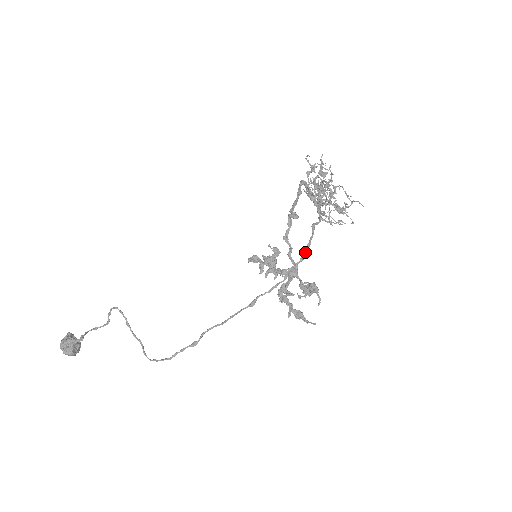
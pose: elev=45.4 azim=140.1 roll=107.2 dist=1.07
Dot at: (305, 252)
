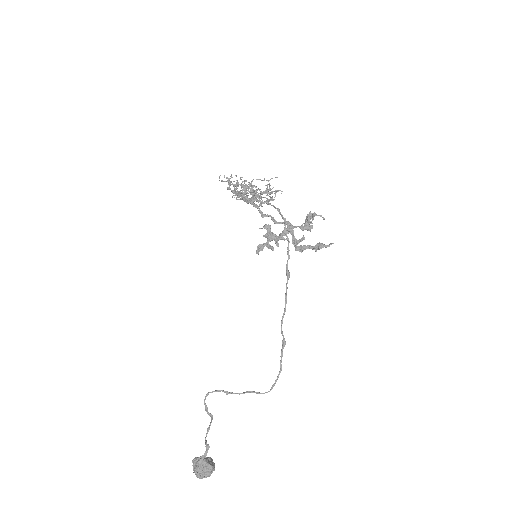
Dot at: (281, 214)
